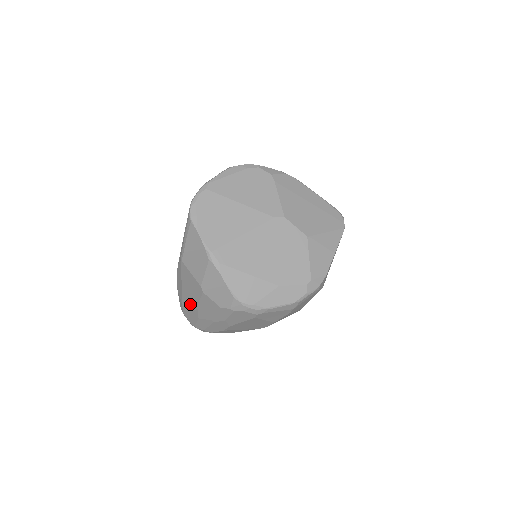
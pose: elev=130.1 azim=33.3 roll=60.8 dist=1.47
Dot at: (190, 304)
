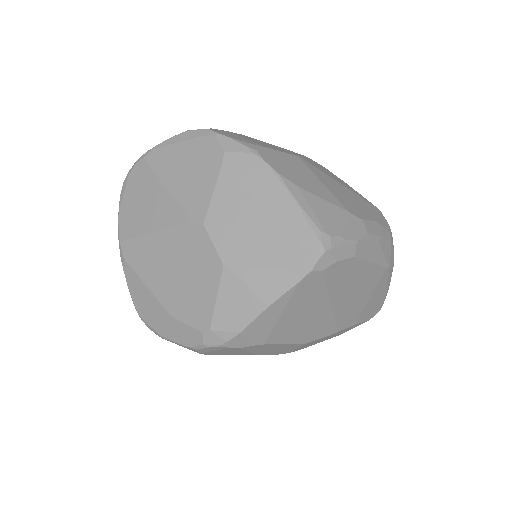
Dot at: occluded
